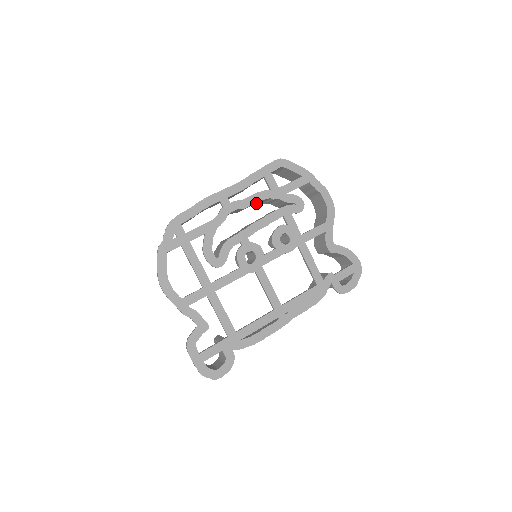
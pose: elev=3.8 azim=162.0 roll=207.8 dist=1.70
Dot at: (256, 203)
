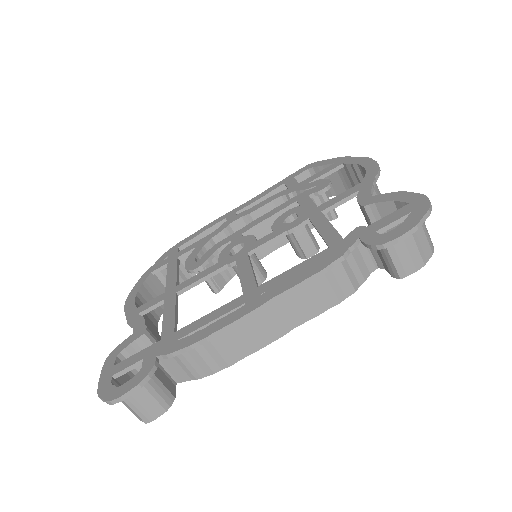
Dot at: occluded
